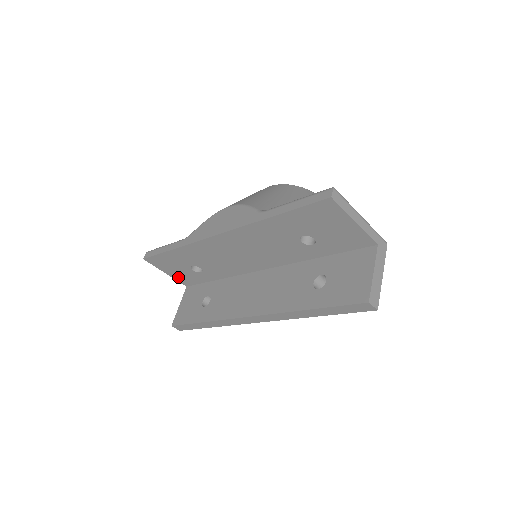
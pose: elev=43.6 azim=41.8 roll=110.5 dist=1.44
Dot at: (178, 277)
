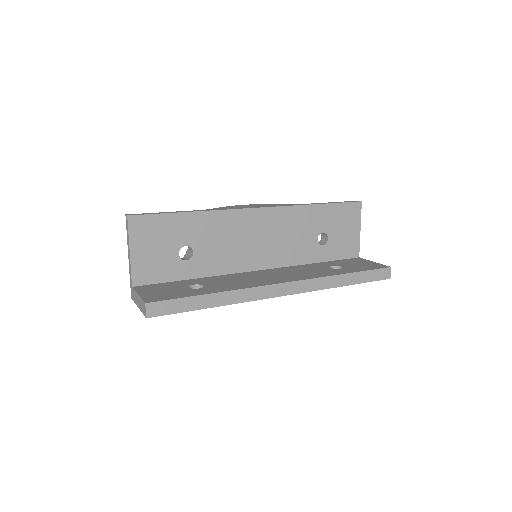
Dot at: (141, 264)
